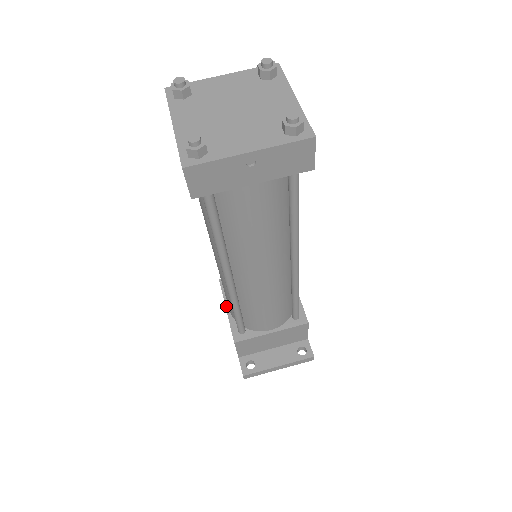
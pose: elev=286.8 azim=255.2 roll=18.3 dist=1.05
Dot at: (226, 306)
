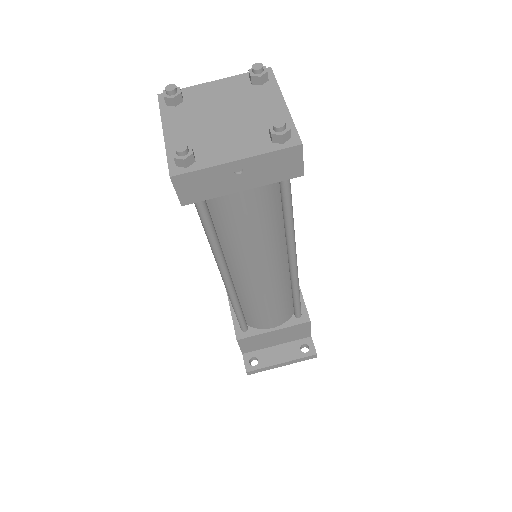
Dot at: (230, 304)
